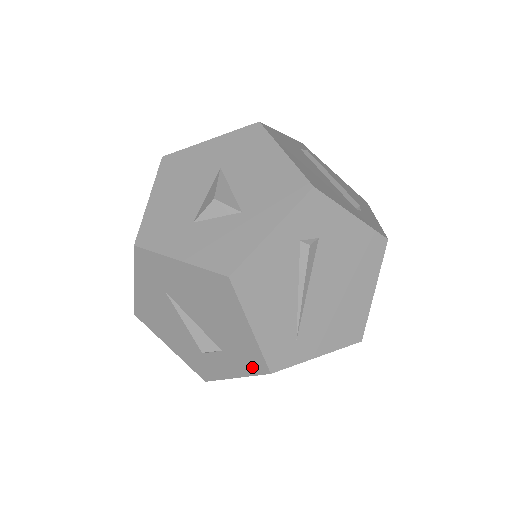
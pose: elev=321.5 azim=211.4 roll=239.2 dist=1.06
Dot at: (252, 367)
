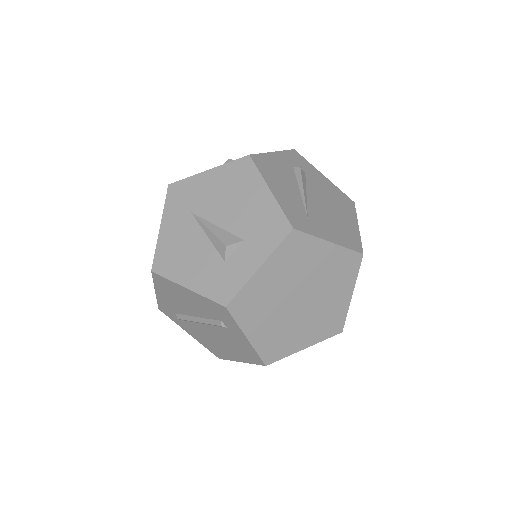
Dot at: (275, 236)
